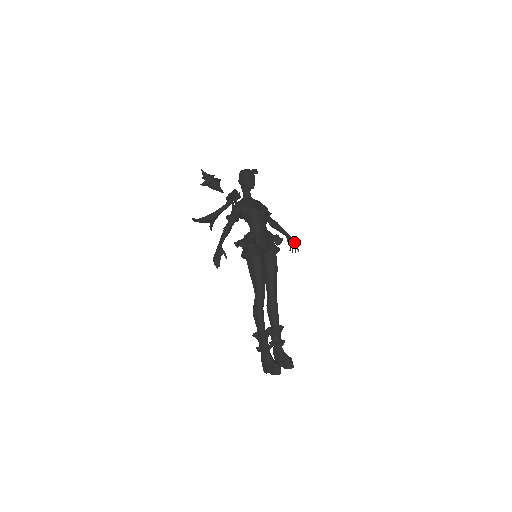
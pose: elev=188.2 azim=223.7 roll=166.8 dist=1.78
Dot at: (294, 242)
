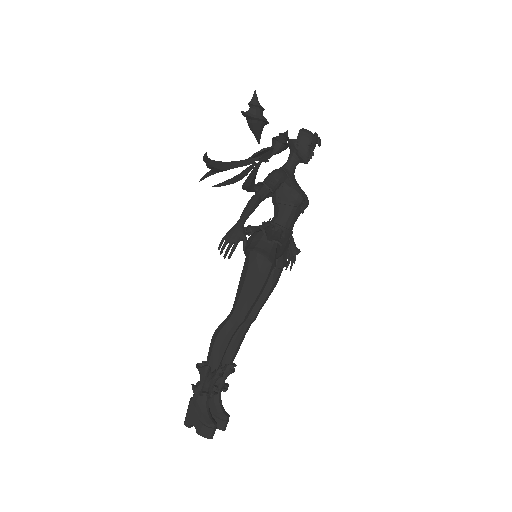
Dot at: occluded
